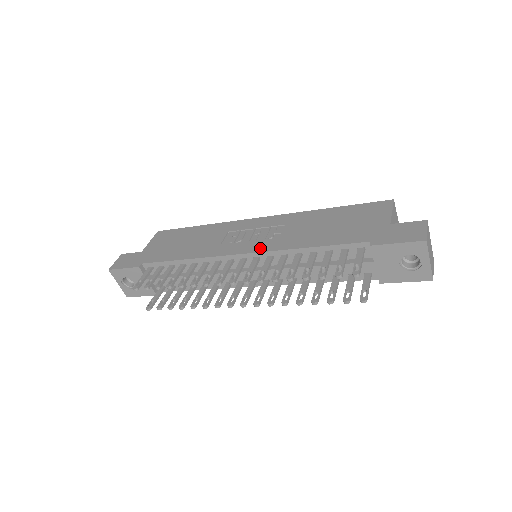
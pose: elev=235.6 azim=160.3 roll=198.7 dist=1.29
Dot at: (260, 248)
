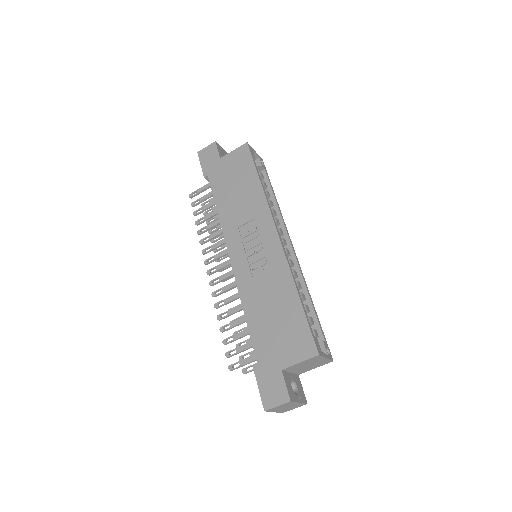
Dot at: (238, 270)
